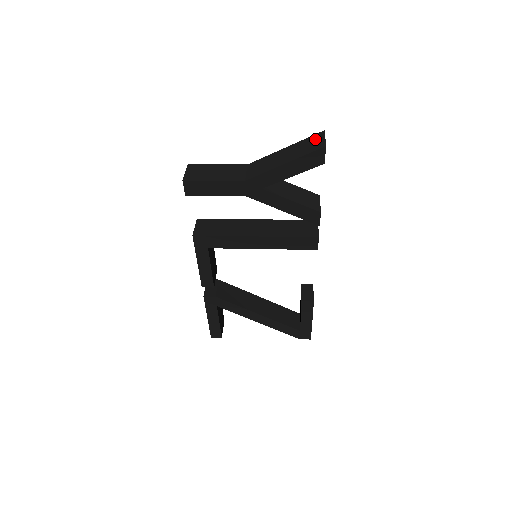
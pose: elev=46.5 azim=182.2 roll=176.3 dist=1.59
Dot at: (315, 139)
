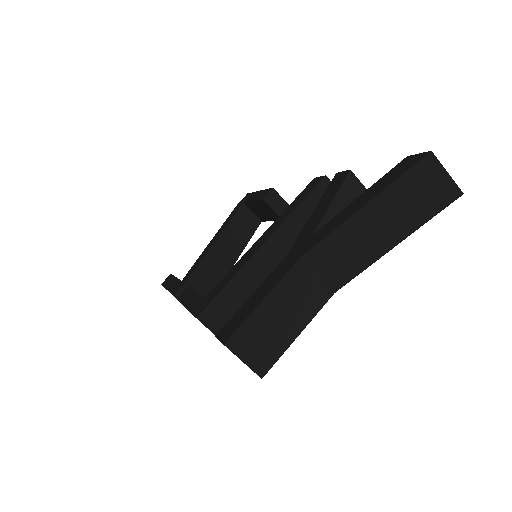
Dot at: (426, 179)
